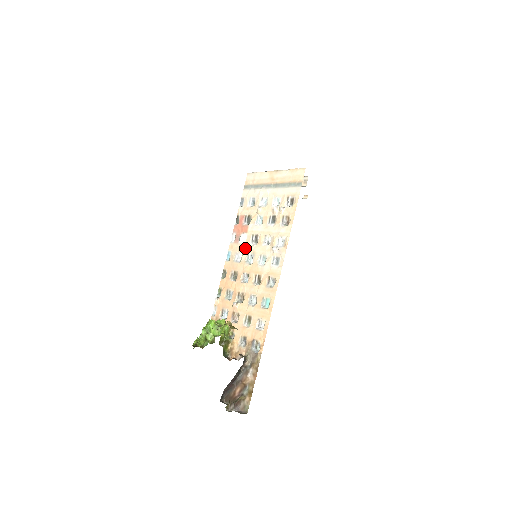
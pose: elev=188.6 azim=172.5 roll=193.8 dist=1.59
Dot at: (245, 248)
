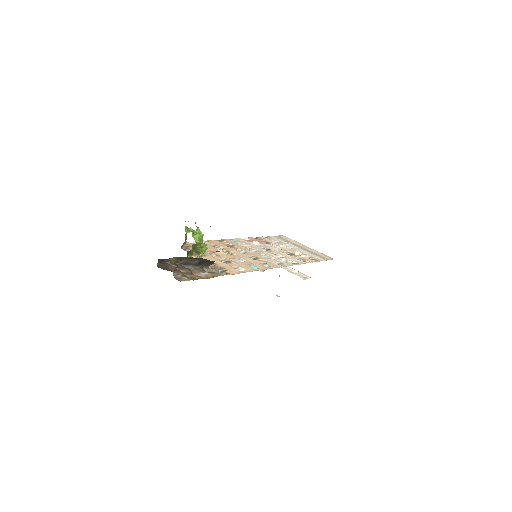
Dot at: (254, 246)
